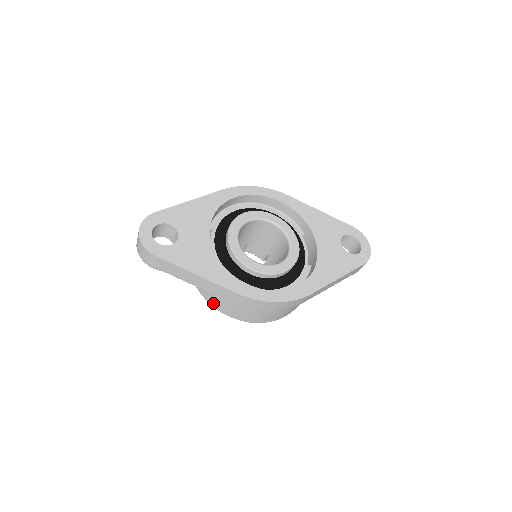
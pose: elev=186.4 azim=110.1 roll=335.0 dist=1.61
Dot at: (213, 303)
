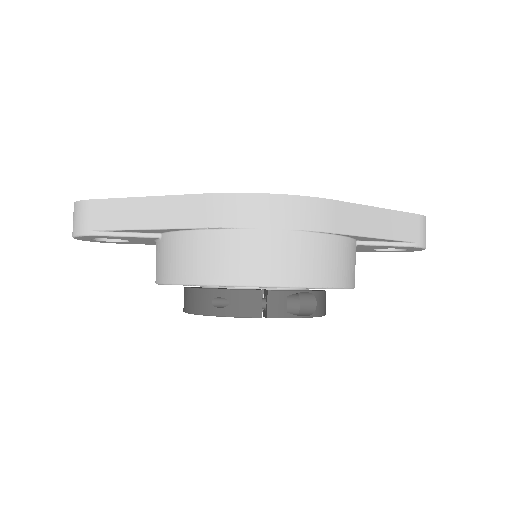
Dot at: (183, 273)
